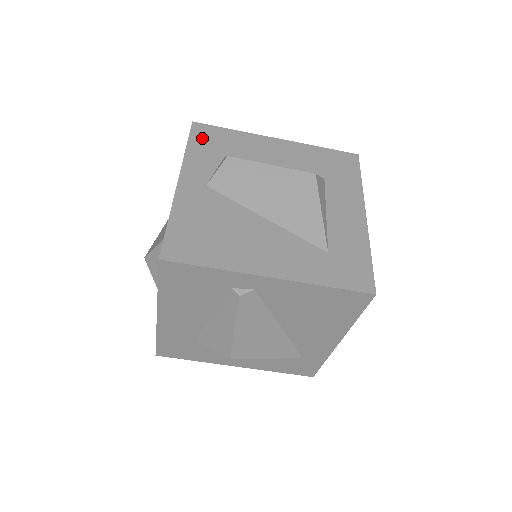
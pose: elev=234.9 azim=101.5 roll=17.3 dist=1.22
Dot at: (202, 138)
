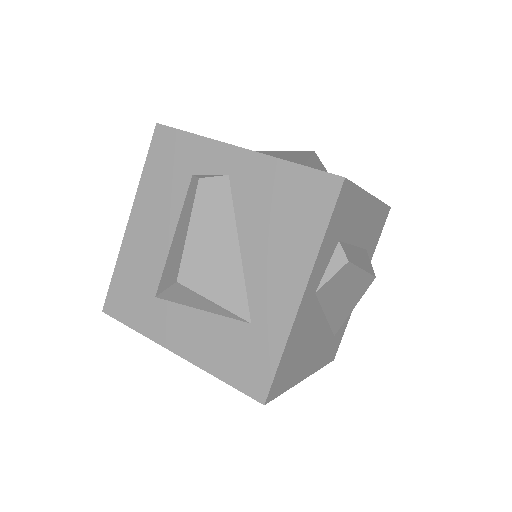
Dot at: (339, 212)
